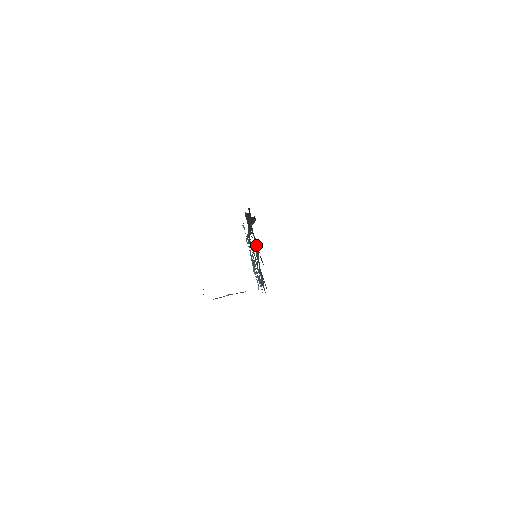
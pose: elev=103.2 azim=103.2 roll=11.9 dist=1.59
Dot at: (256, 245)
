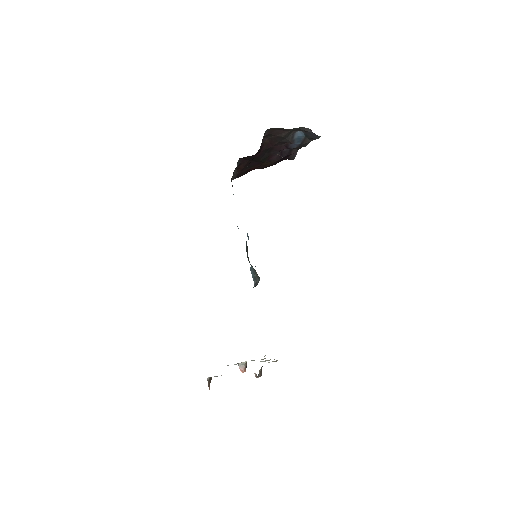
Dot at: occluded
